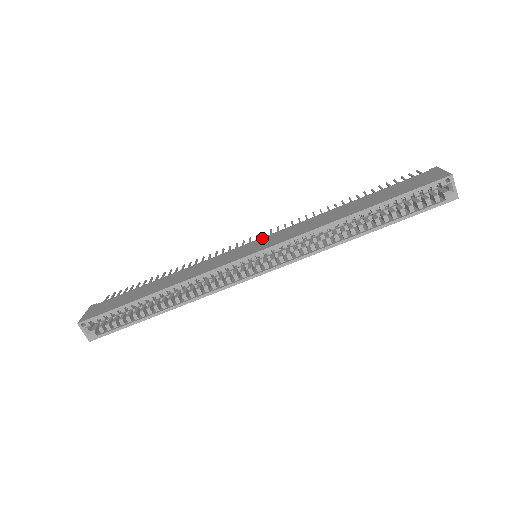
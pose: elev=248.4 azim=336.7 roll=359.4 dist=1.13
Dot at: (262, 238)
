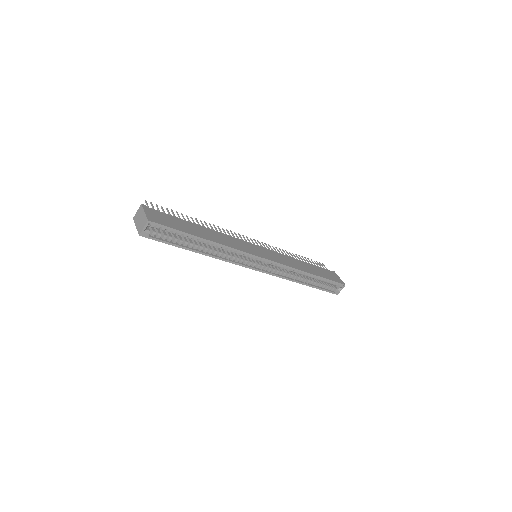
Dot at: (262, 247)
